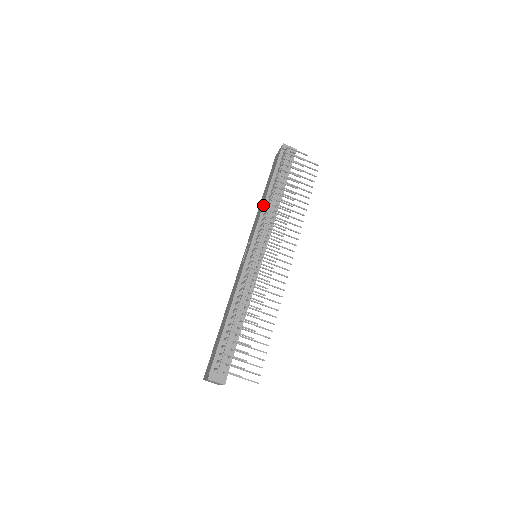
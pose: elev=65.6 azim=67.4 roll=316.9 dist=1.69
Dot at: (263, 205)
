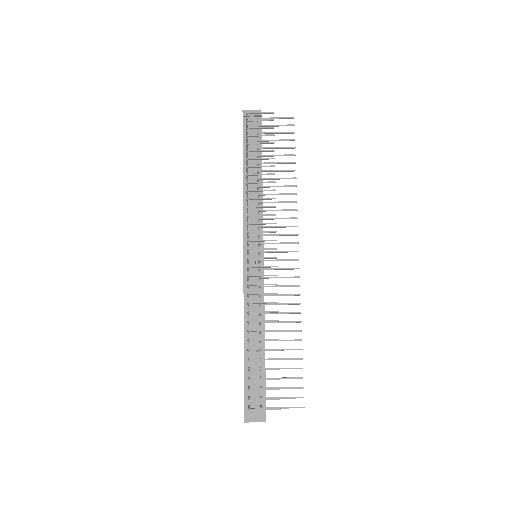
Dot at: (243, 194)
